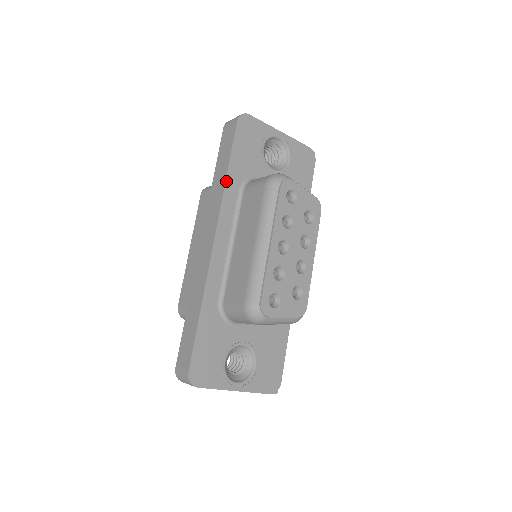
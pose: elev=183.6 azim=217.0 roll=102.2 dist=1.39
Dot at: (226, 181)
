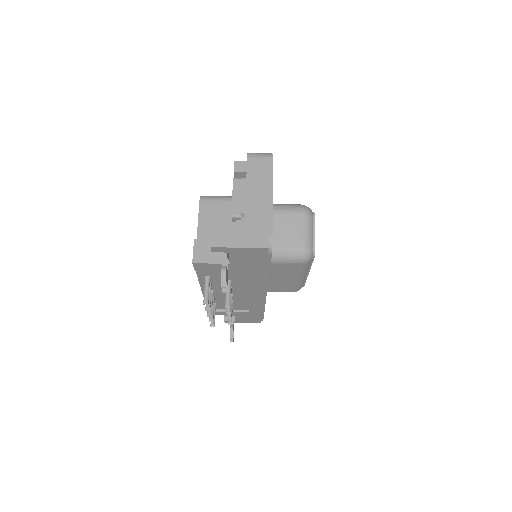
Dot at: occluded
